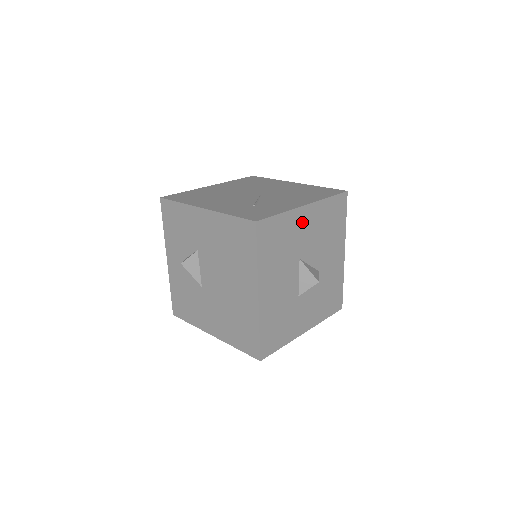
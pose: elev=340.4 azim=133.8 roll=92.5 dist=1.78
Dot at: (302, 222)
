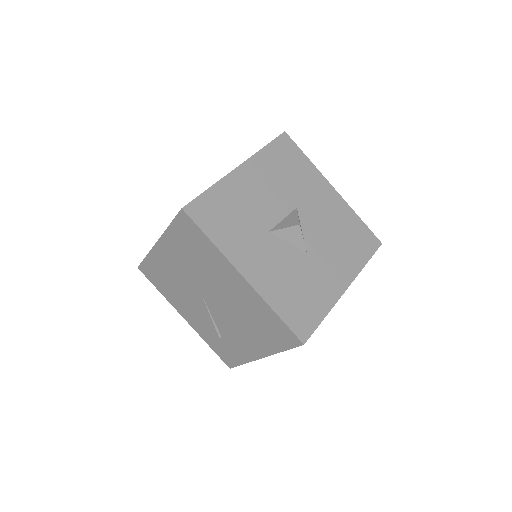
Dot at: (321, 191)
